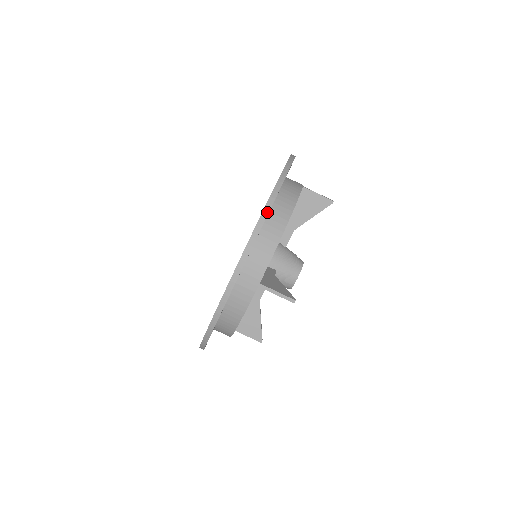
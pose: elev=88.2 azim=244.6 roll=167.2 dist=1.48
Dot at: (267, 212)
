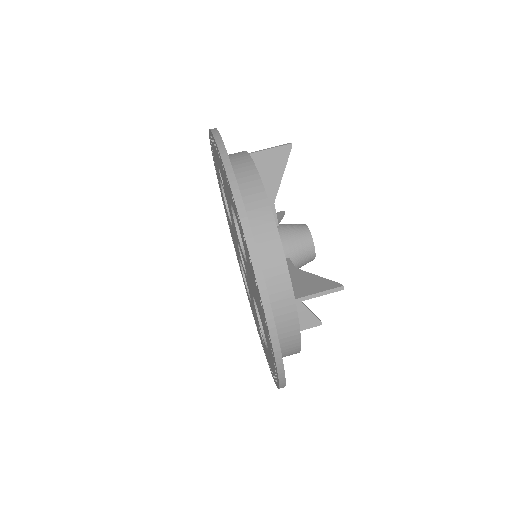
Dot at: (248, 230)
